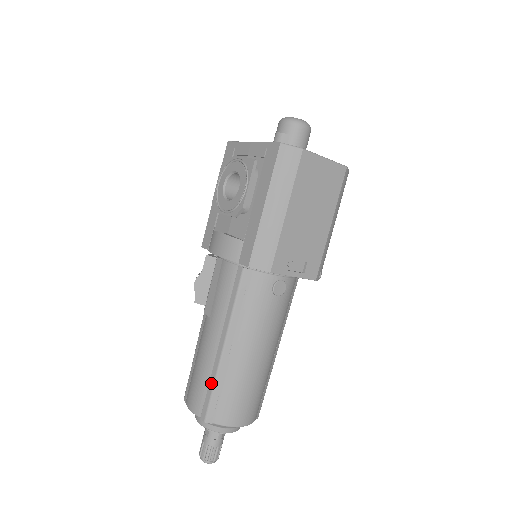
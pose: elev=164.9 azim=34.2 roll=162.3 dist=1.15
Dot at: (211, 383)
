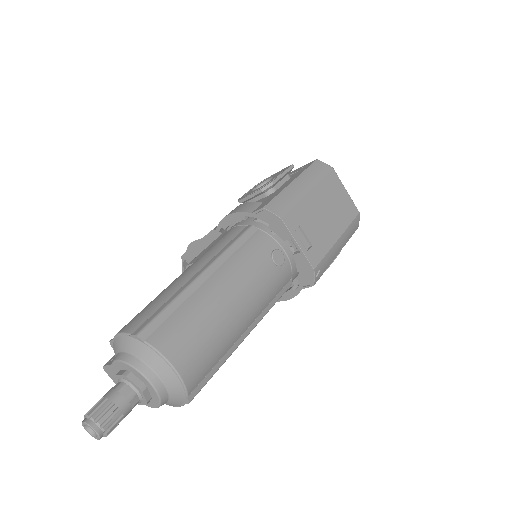
Dot at: (168, 301)
